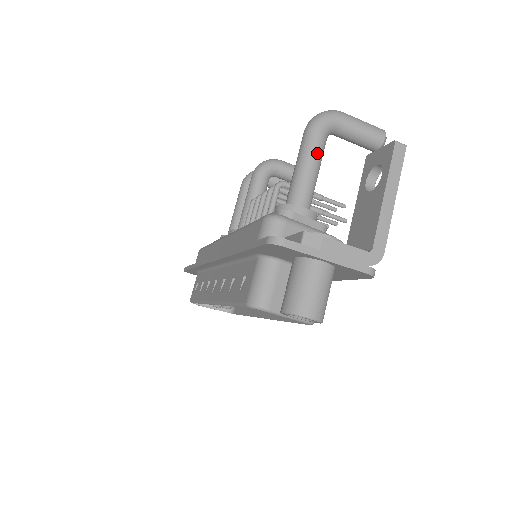
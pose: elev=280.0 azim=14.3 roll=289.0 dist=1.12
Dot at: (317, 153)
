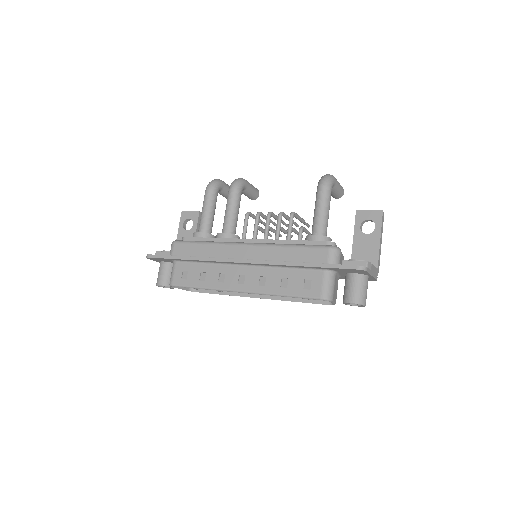
Dot at: occluded
